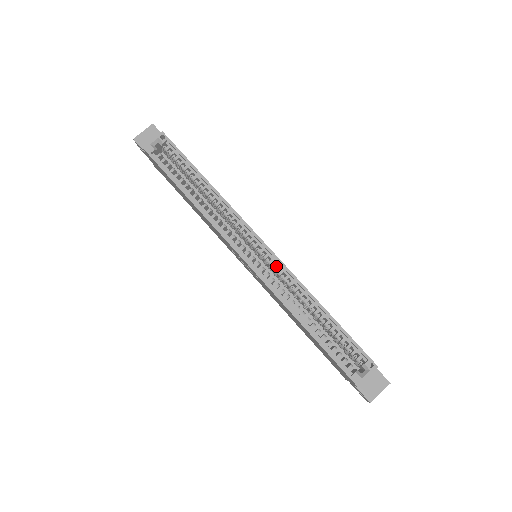
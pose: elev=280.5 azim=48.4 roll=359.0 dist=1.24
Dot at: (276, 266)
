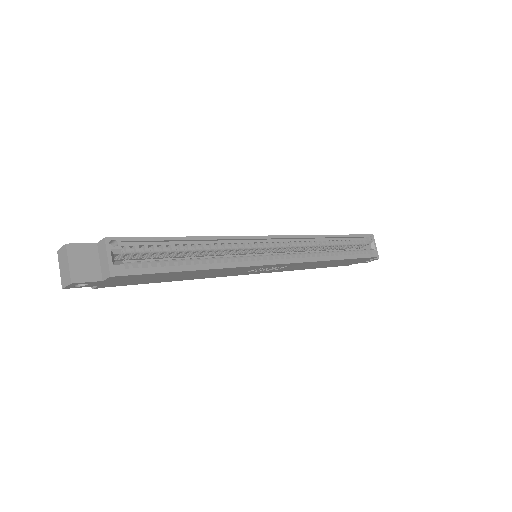
Dot at: (292, 243)
